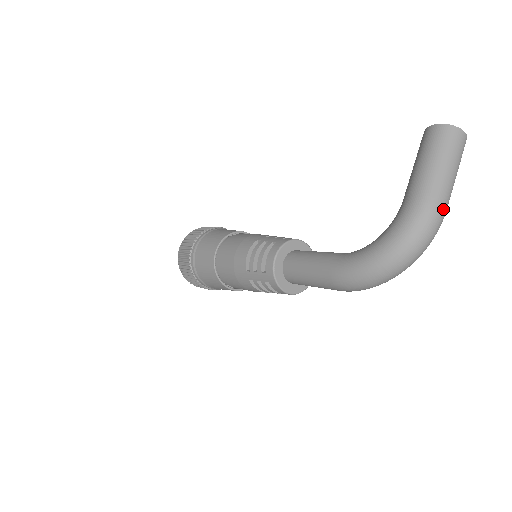
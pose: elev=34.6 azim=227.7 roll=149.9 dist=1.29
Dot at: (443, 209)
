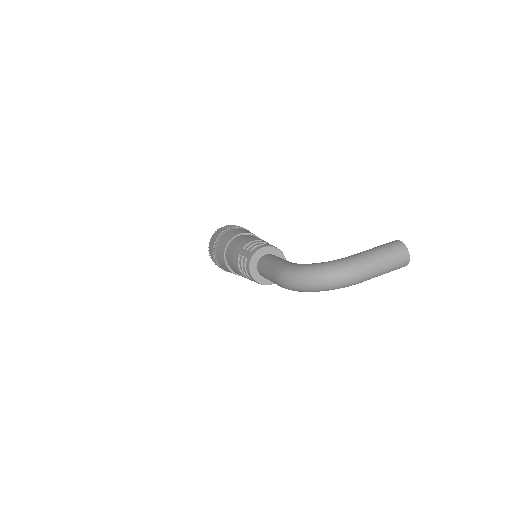
Dot at: (362, 273)
